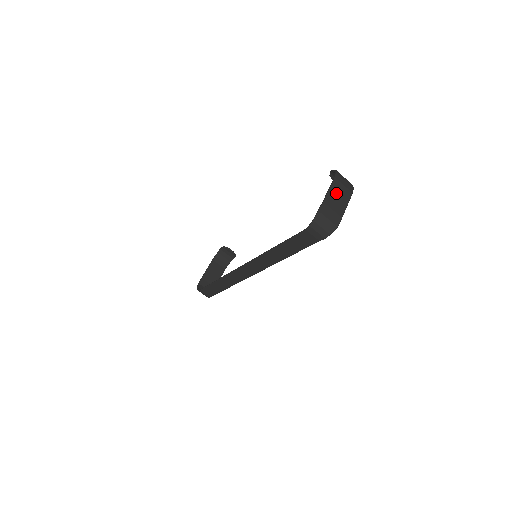
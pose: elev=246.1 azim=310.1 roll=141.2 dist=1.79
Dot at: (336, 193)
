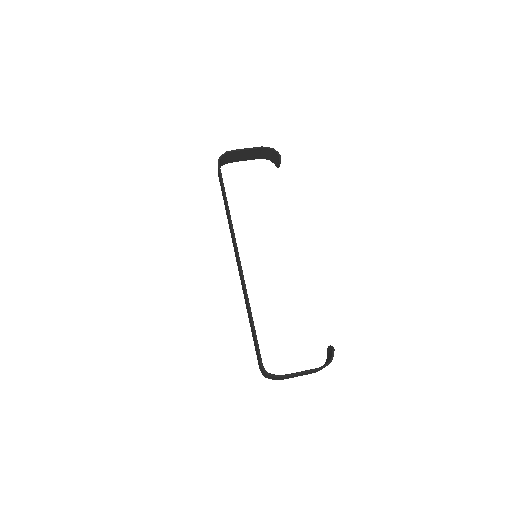
Dot at: occluded
